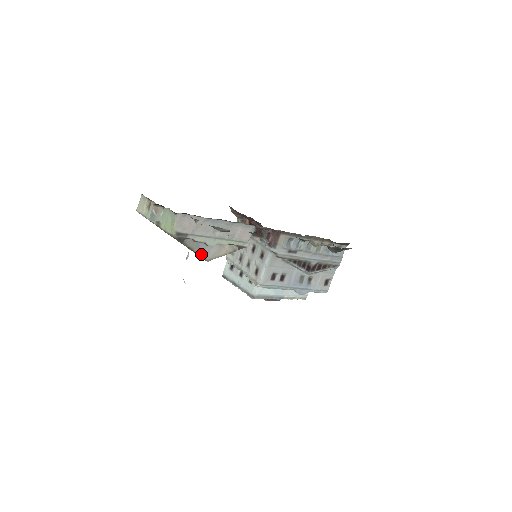
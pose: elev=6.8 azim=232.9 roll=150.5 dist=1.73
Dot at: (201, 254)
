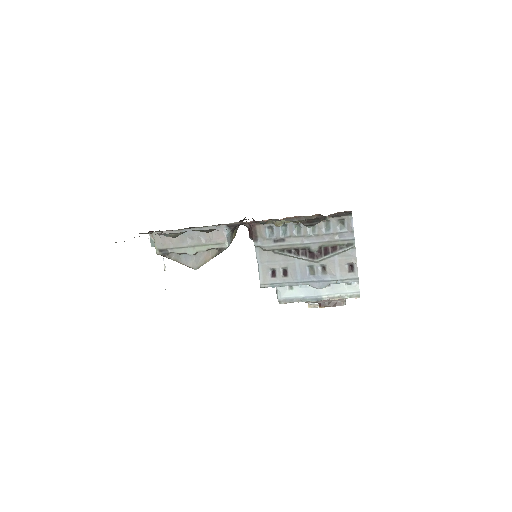
Dot at: (187, 264)
